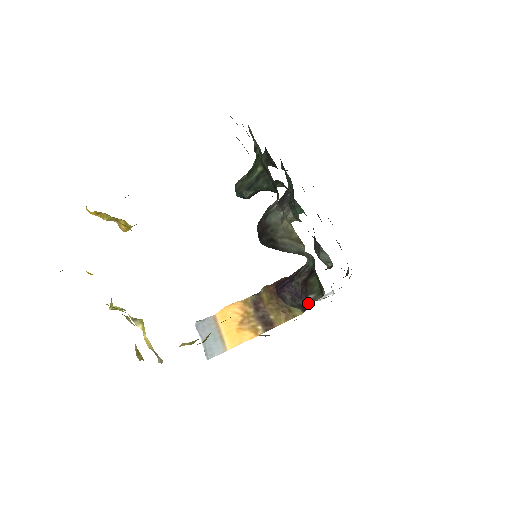
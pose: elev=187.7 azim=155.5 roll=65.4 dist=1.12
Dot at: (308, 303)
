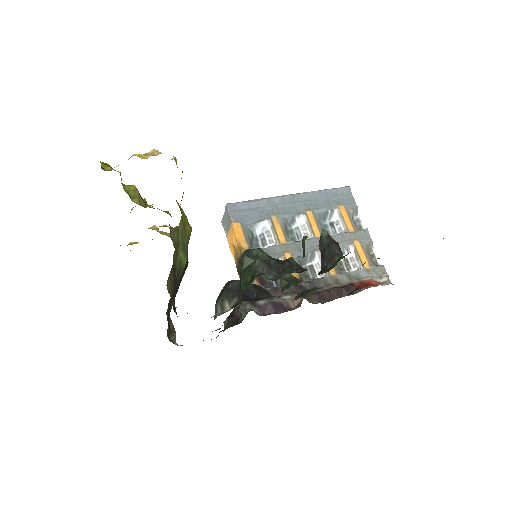
Dot at: occluded
